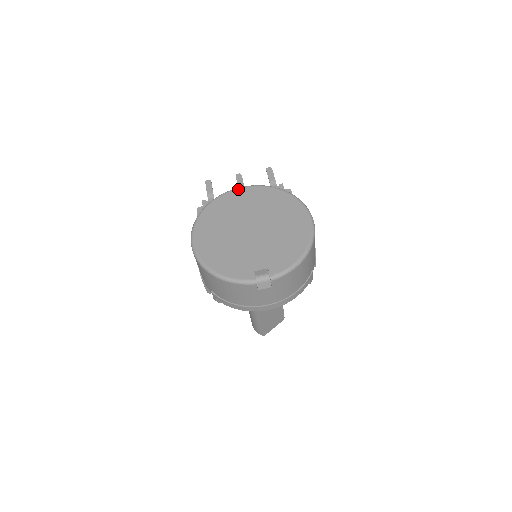
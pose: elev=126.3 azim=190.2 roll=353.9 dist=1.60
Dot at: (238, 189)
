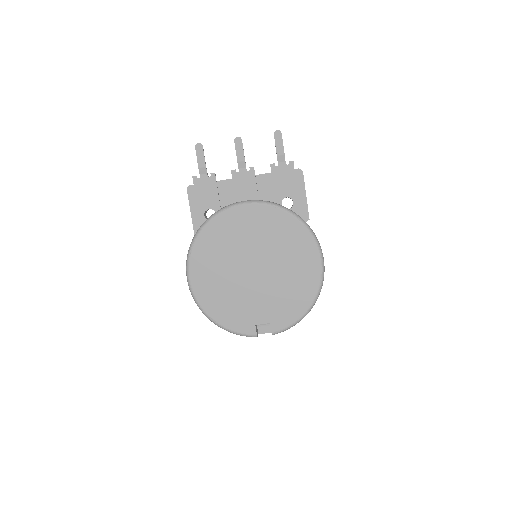
Dot at: (239, 207)
